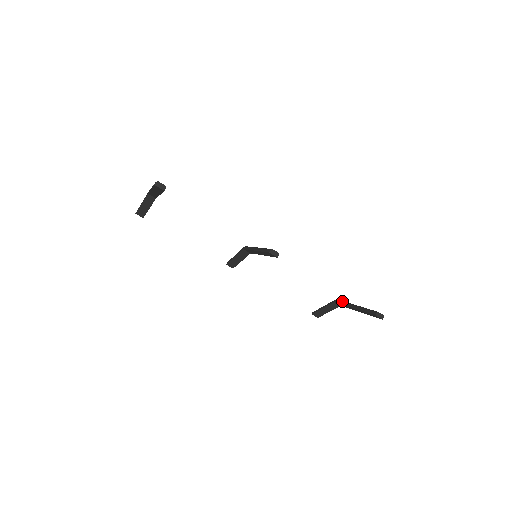
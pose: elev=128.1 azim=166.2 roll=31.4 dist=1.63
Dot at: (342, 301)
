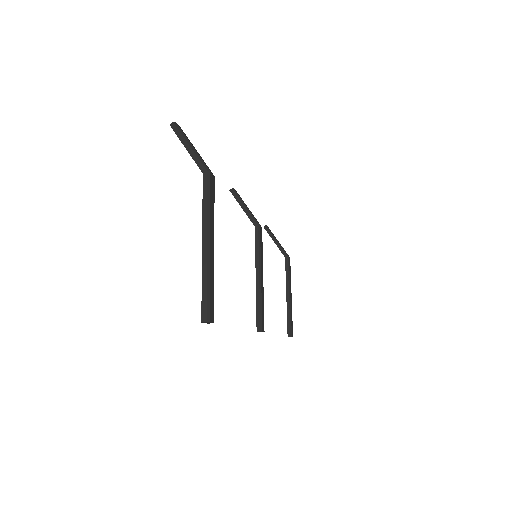
Dot at: (289, 271)
